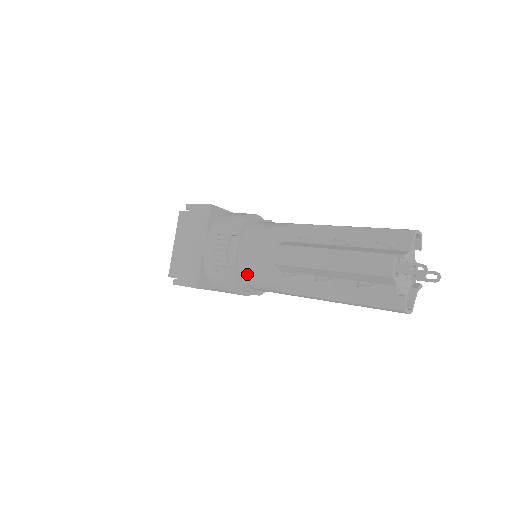
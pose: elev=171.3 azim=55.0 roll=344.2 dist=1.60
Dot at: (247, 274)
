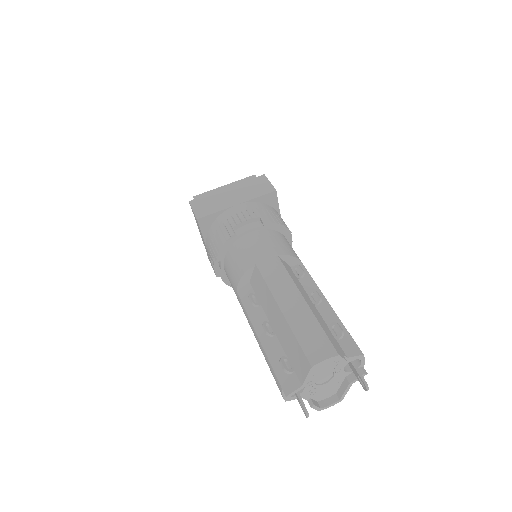
Dot at: occluded
